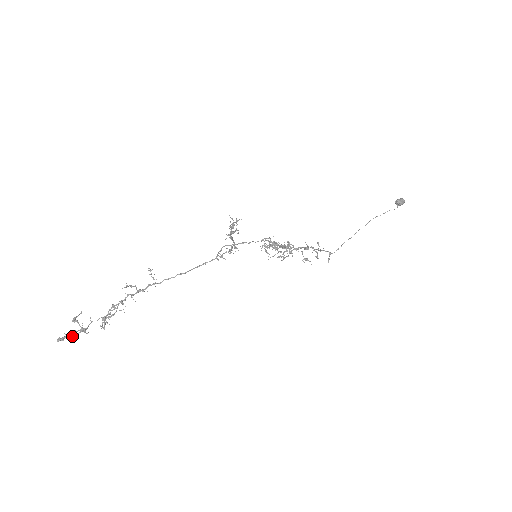
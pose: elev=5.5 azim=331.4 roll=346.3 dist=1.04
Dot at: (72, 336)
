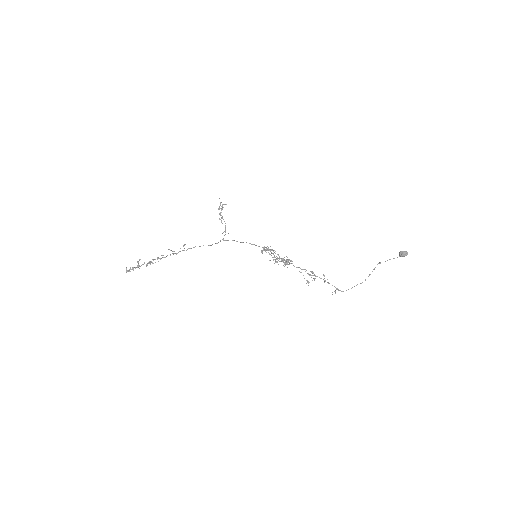
Dot at: (133, 269)
